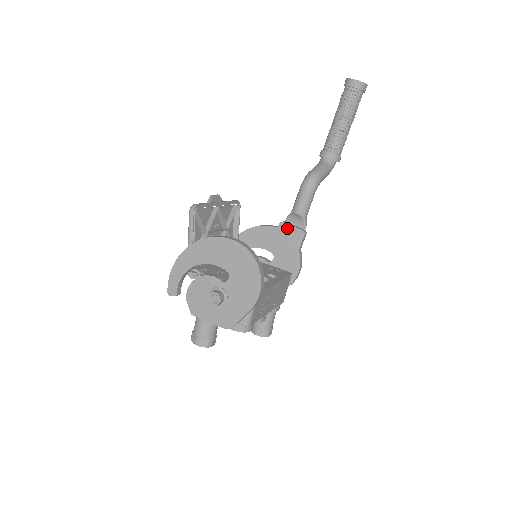
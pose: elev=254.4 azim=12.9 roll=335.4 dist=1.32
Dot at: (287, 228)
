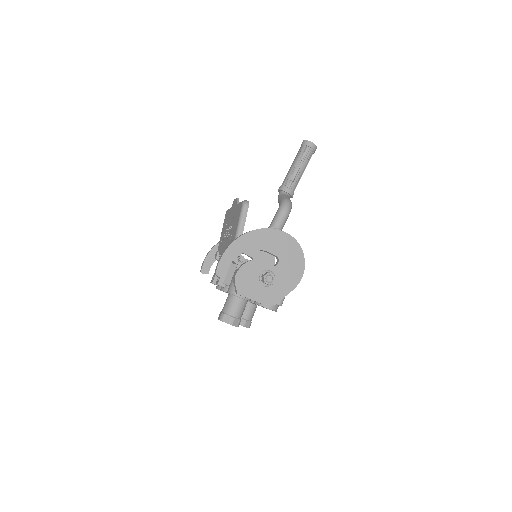
Dot at: occluded
